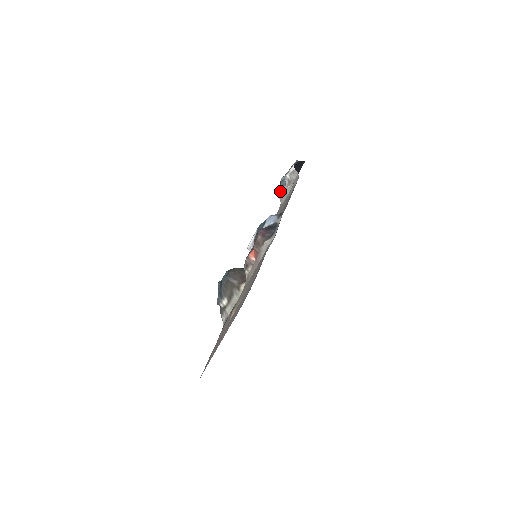
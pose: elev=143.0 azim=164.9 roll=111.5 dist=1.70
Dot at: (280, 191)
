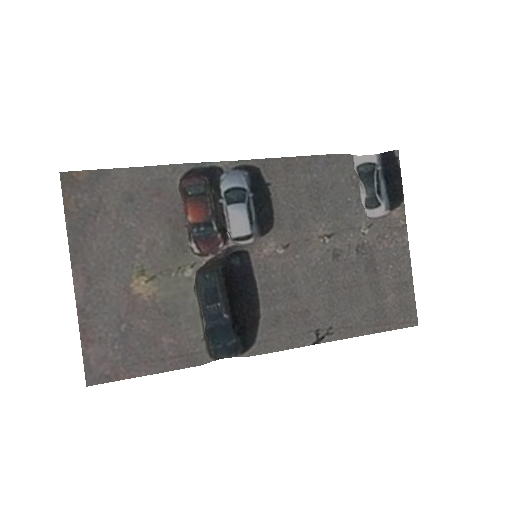
Dot at: (362, 203)
